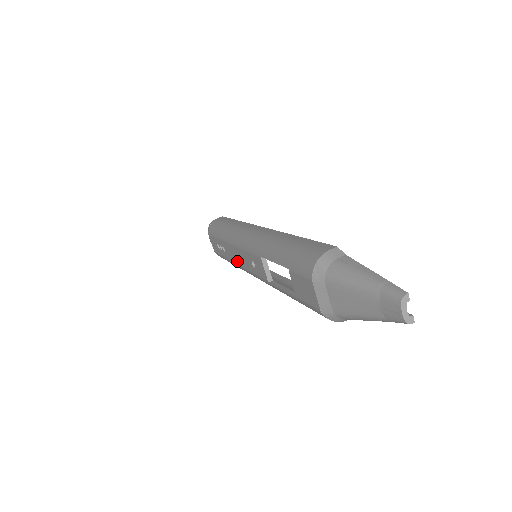
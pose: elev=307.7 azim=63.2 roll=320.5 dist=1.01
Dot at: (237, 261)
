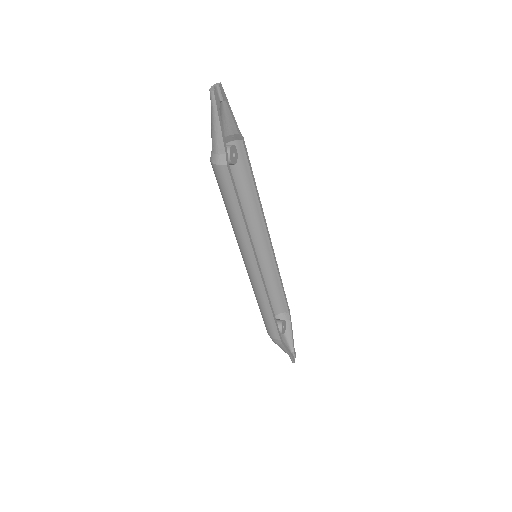
Dot at: occluded
